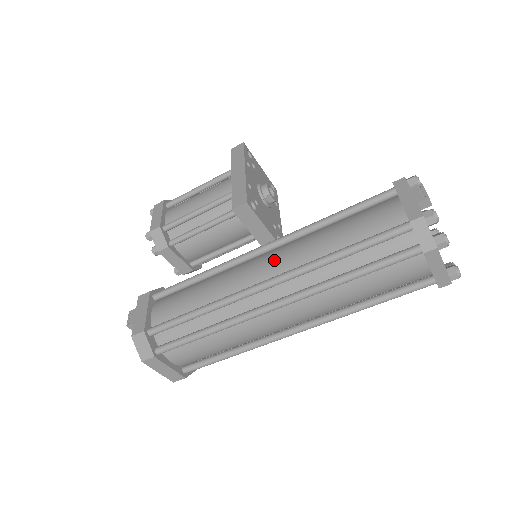
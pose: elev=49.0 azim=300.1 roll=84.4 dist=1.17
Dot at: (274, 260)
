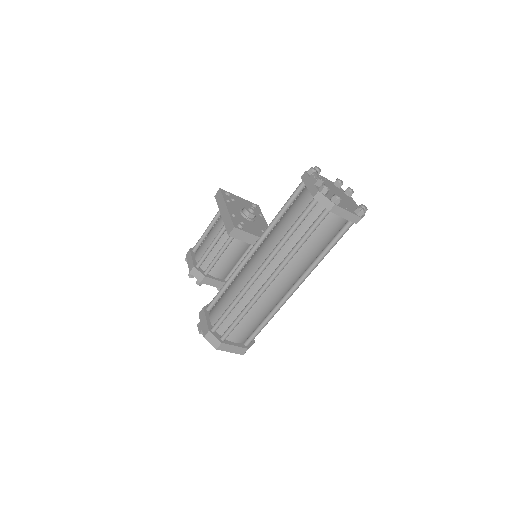
Dot at: (259, 254)
